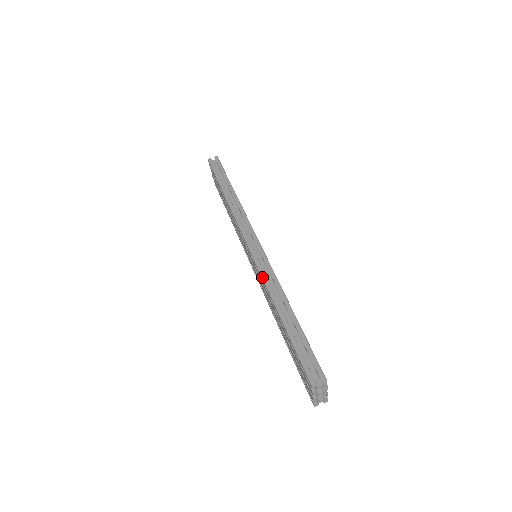
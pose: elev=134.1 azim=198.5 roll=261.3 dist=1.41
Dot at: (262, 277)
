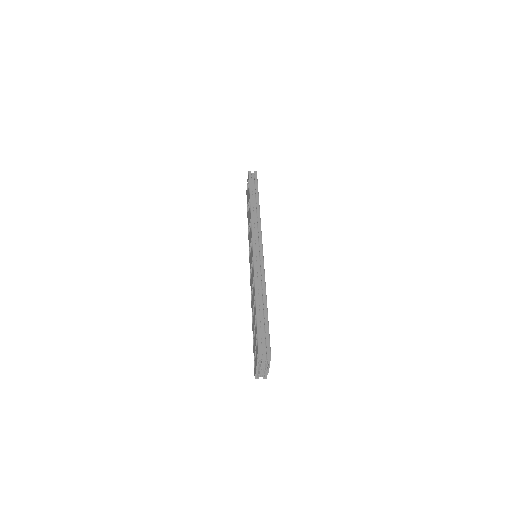
Dot at: (254, 271)
